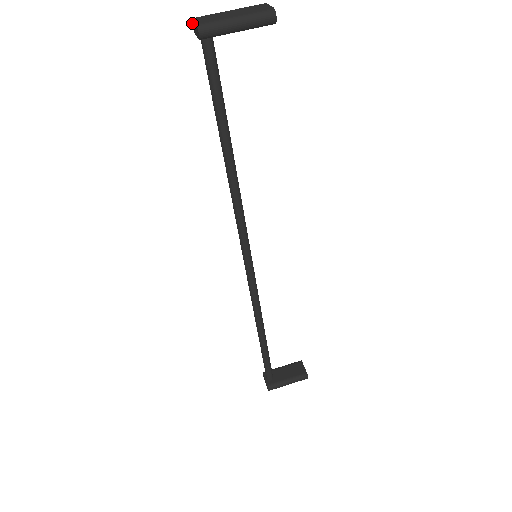
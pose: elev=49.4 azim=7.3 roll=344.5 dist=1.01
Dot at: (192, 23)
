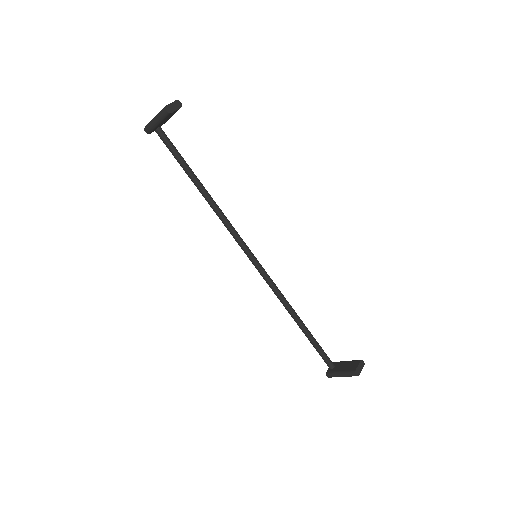
Dot at: occluded
